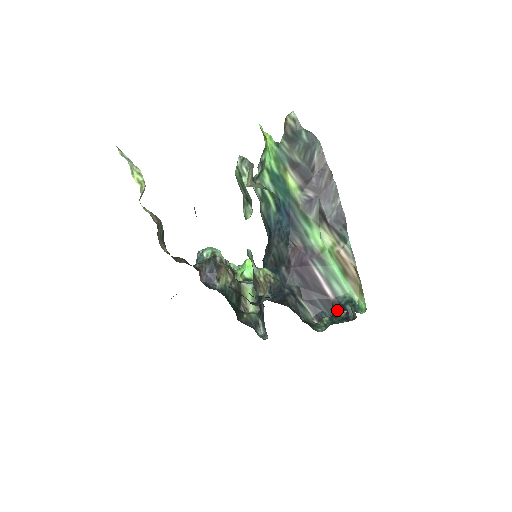
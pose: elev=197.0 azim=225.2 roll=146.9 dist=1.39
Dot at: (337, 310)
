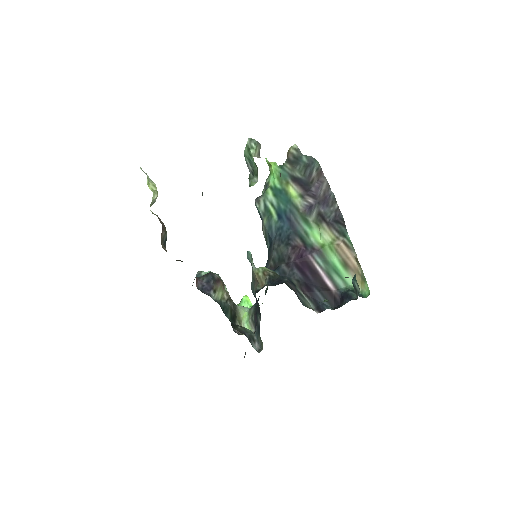
Dot at: occluded
